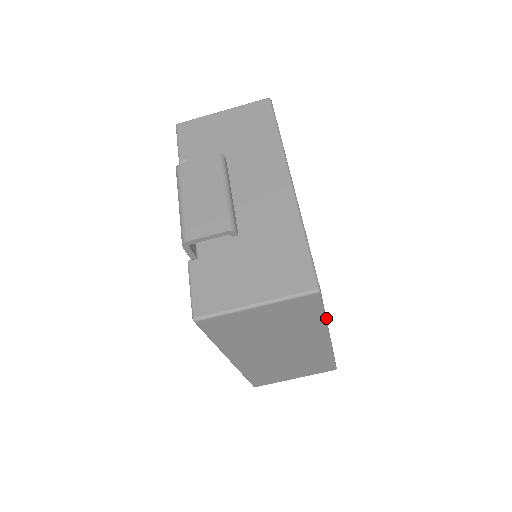
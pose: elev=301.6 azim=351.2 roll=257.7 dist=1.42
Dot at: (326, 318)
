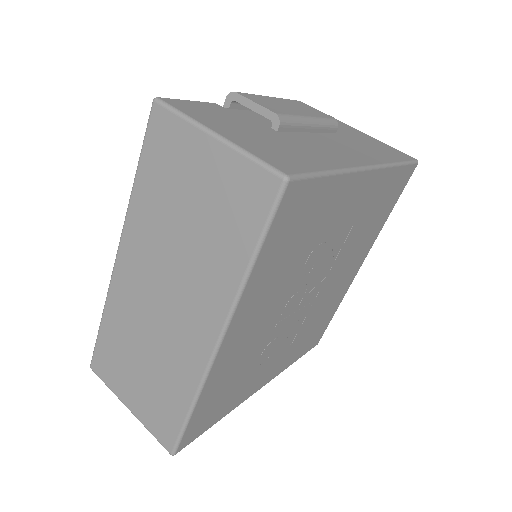
Dot at: (249, 278)
